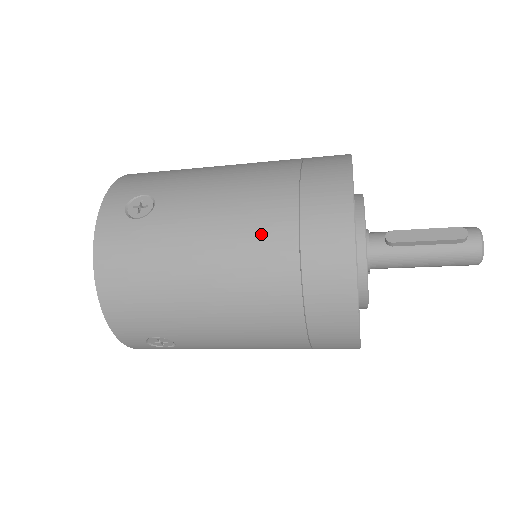
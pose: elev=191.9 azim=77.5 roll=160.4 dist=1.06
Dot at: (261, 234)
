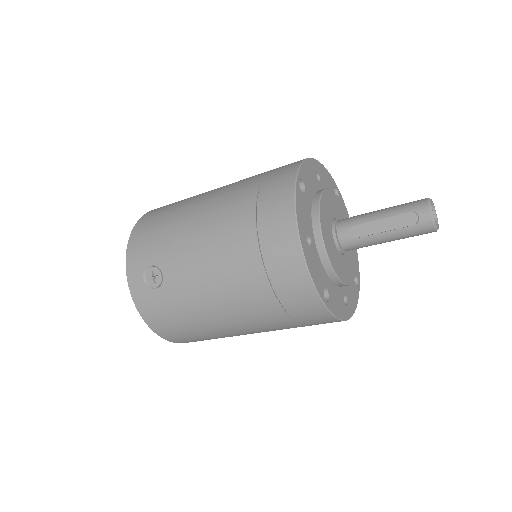
Dot at: (244, 289)
